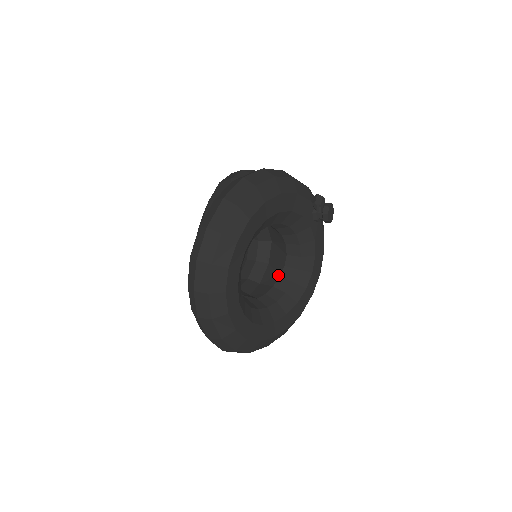
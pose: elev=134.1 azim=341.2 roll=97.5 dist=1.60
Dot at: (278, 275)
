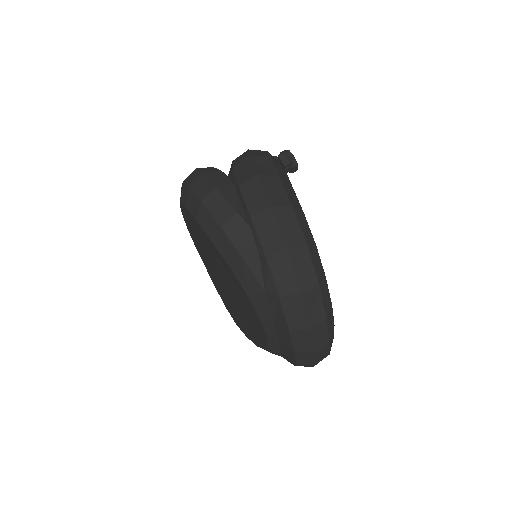
Dot at: occluded
